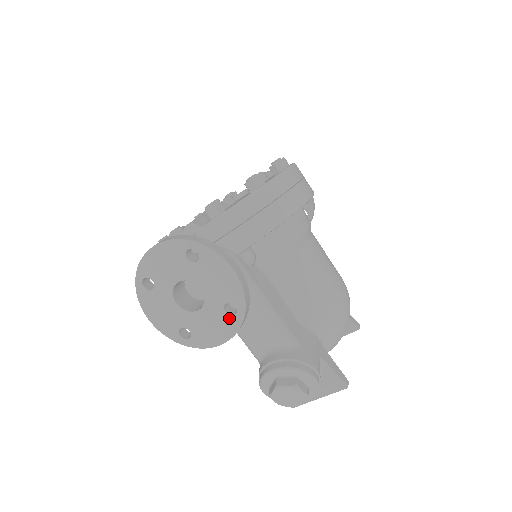
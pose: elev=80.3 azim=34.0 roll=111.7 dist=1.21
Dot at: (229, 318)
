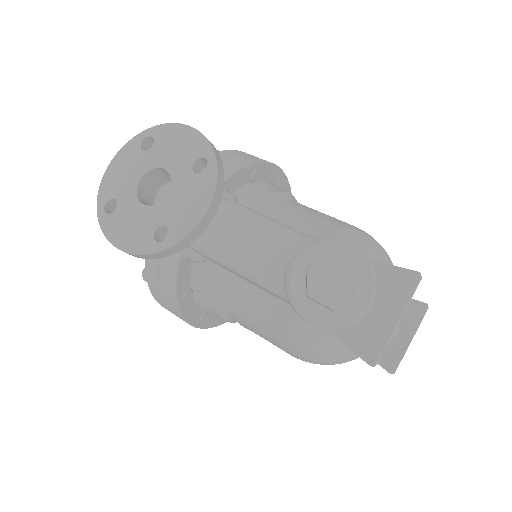
Dot at: (202, 176)
